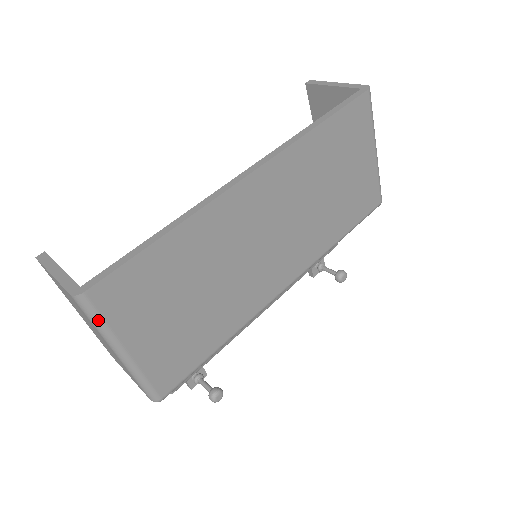
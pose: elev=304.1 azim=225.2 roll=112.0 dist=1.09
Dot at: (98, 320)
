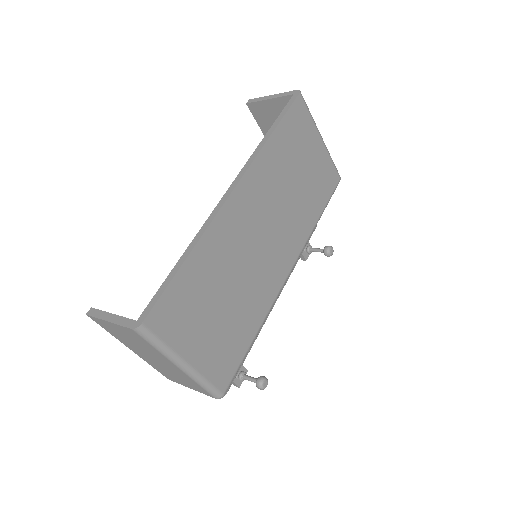
Dot at: (158, 343)
